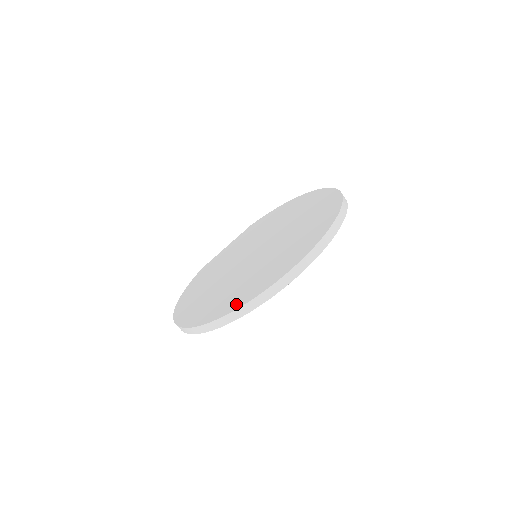
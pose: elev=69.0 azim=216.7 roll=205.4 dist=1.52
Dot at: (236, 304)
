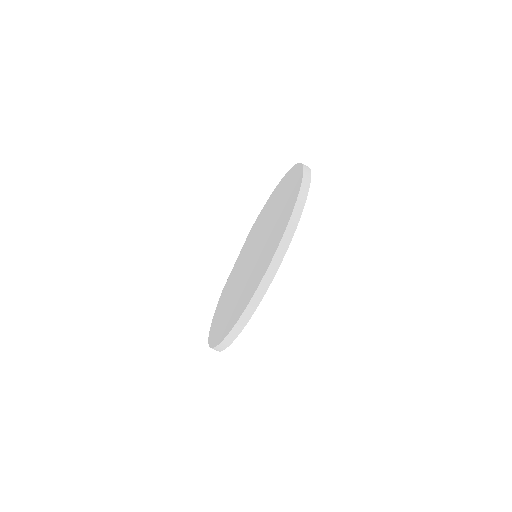
Dot at: (245, 304)
